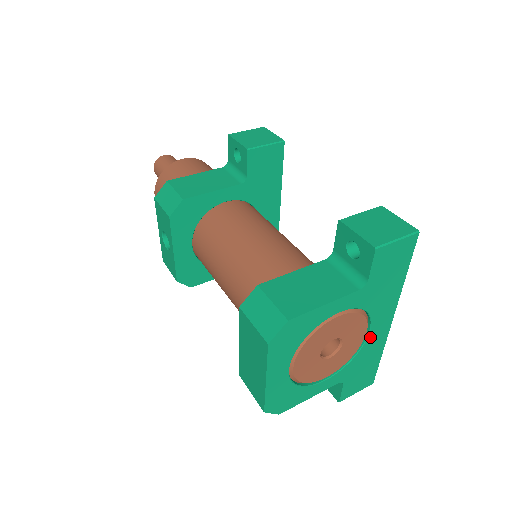
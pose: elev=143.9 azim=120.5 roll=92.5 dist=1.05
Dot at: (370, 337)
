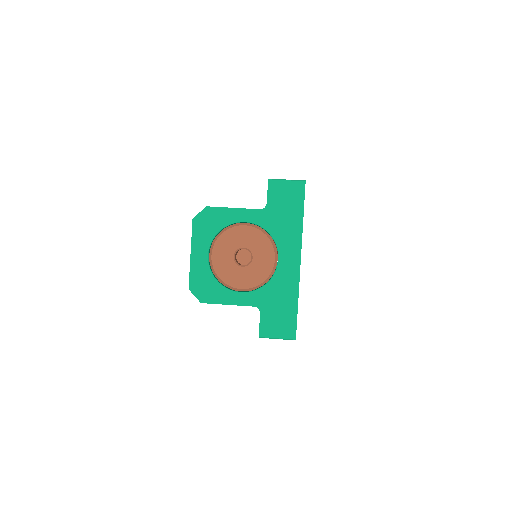
Dot at: (280, 268)
